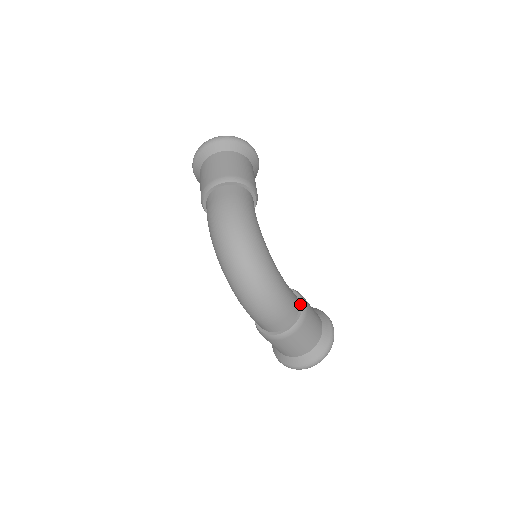
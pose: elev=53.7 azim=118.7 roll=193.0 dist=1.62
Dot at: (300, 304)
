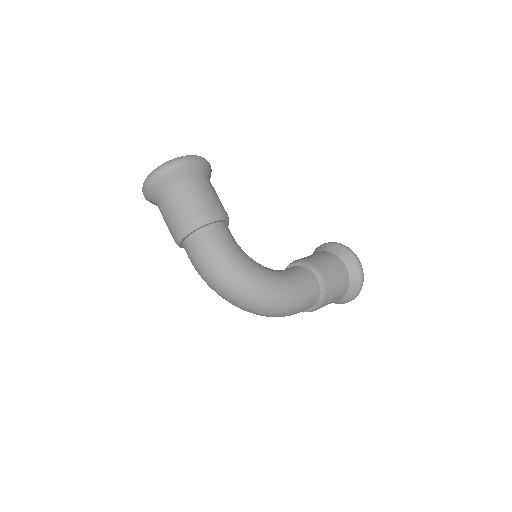
Dot at: (316, 281)
